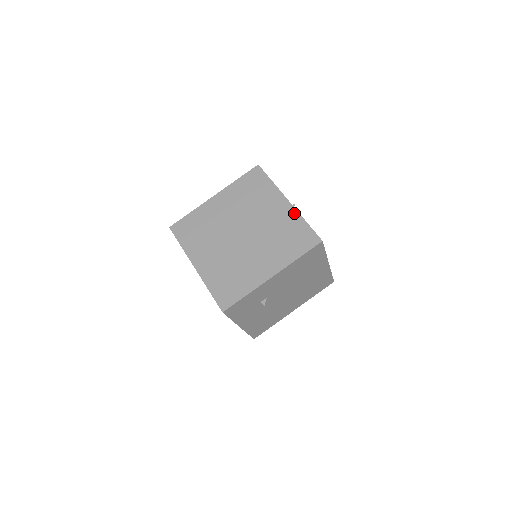
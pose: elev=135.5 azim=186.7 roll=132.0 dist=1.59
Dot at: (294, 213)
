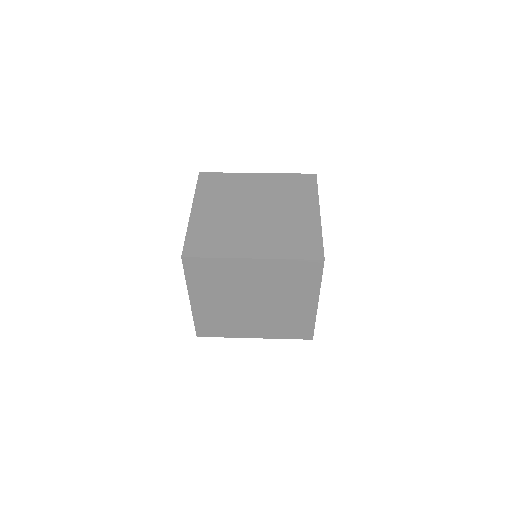
Dot at: (273, 175)
